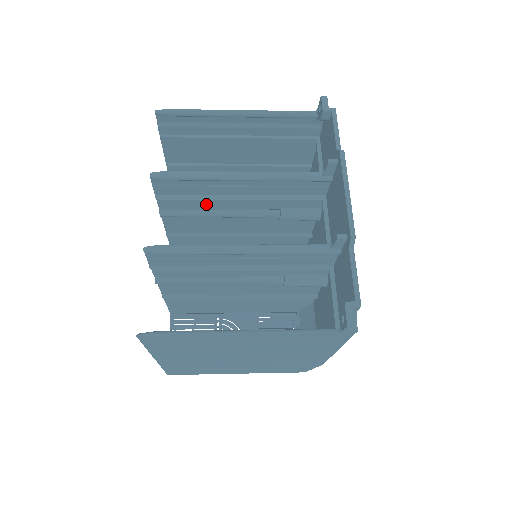
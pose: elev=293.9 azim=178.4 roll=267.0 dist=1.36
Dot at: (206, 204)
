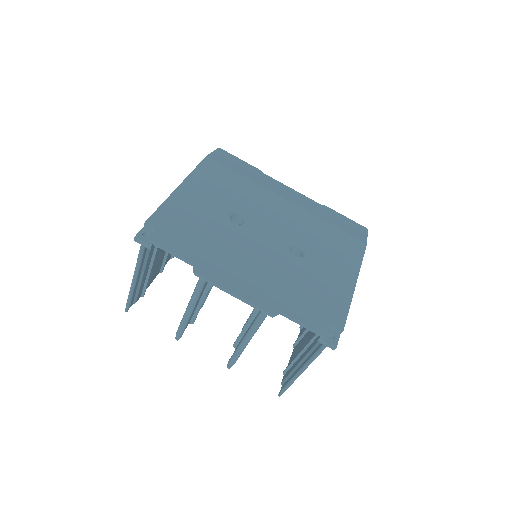
Dot at: occluded
